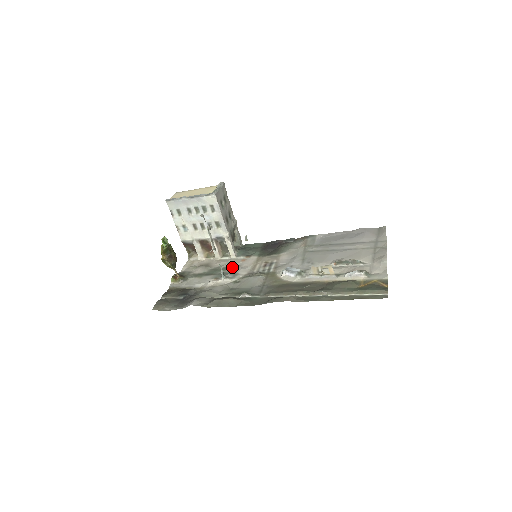
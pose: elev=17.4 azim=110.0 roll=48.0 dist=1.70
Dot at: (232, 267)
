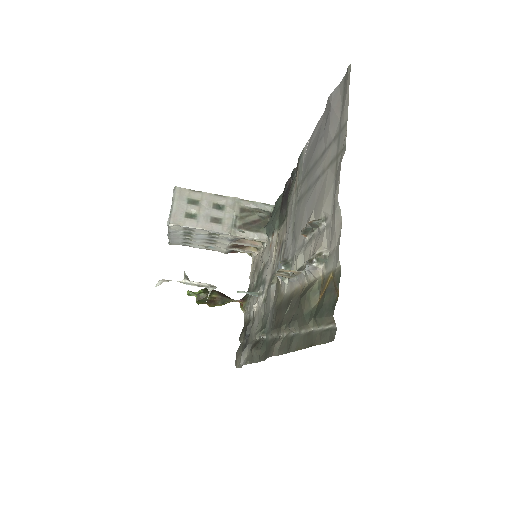
Dot at: (264, 267)
